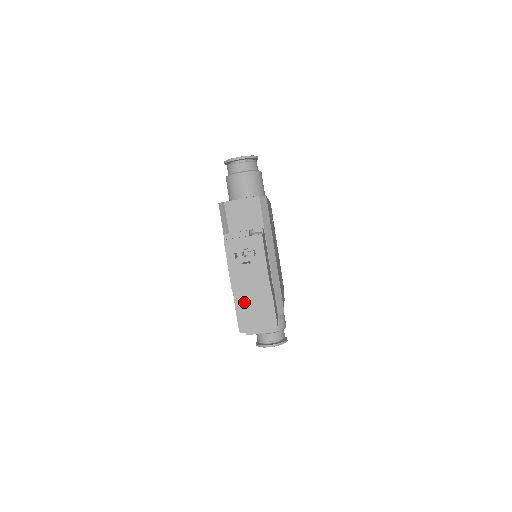
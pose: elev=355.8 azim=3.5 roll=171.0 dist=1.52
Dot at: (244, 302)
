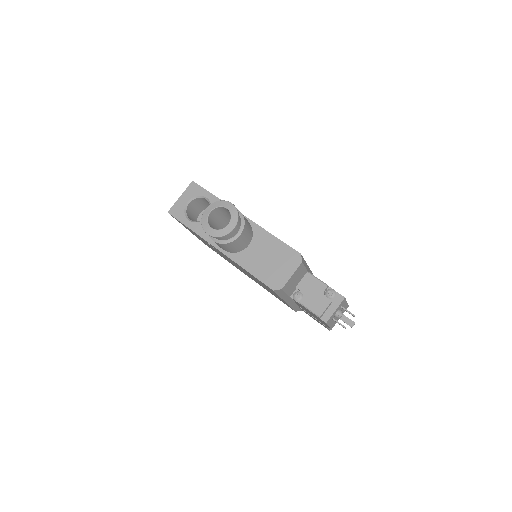
Dot at: occluded
